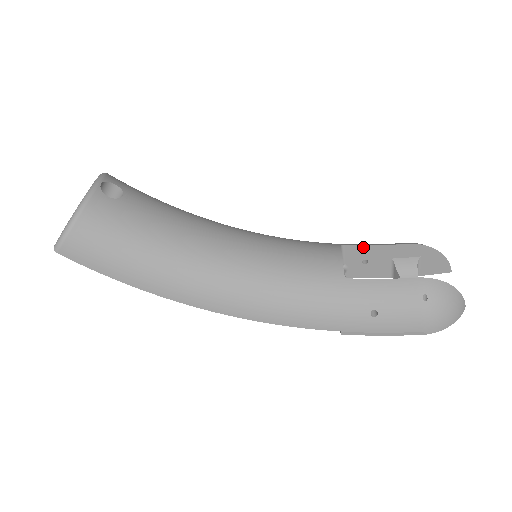
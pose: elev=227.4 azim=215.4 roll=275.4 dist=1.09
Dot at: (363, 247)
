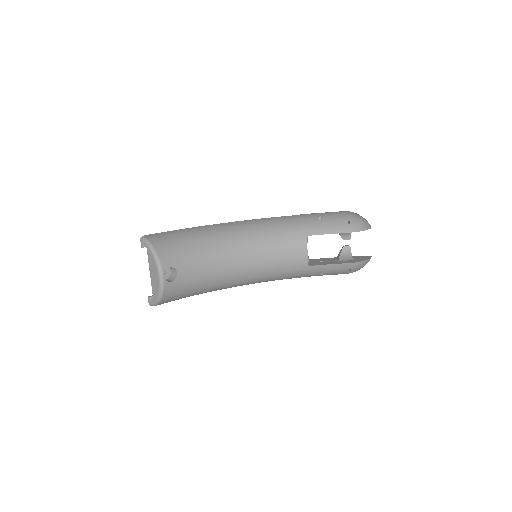
Dot at: (320, 234)
